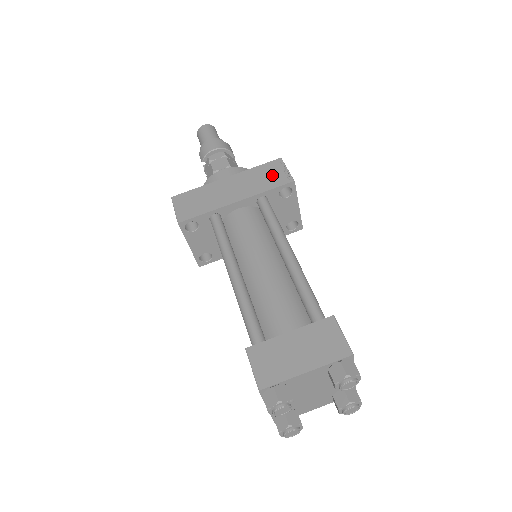
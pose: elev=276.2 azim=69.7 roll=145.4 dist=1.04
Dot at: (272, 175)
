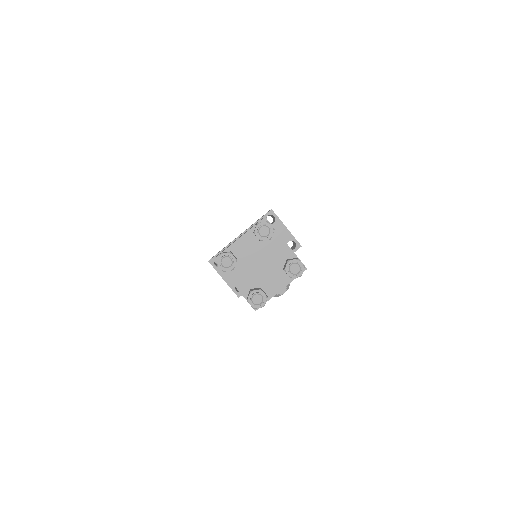
Dot at: occluded
